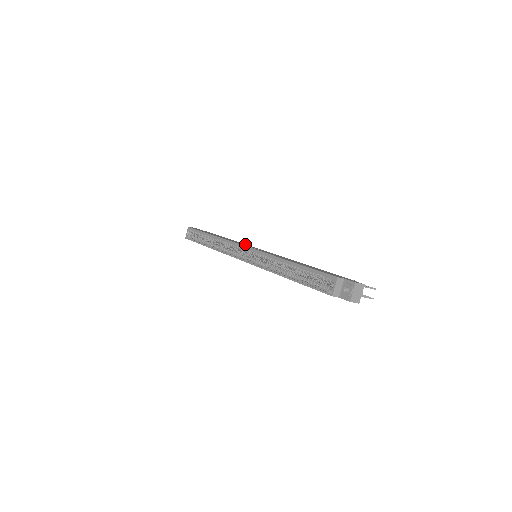
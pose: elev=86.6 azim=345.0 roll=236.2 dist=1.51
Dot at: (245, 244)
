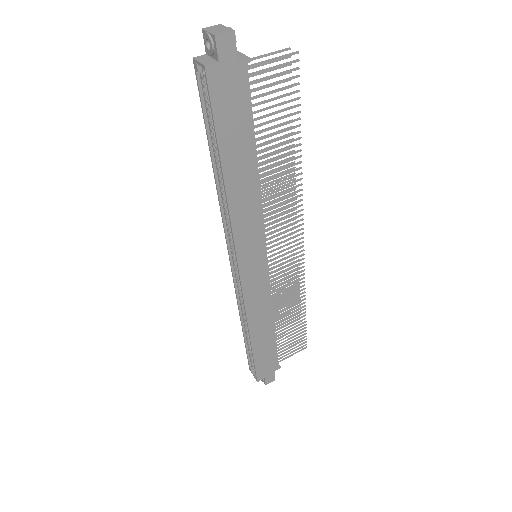
Dot at: occluded
